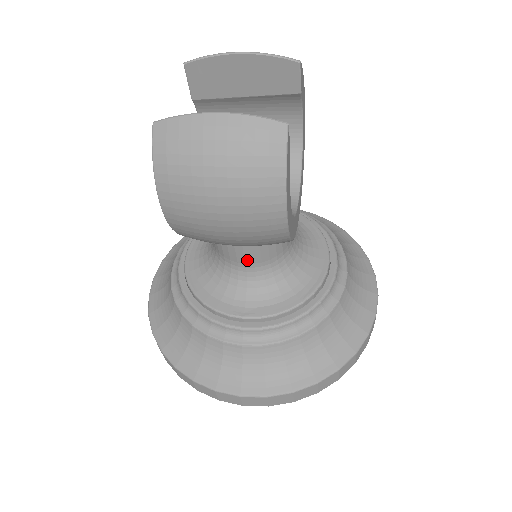
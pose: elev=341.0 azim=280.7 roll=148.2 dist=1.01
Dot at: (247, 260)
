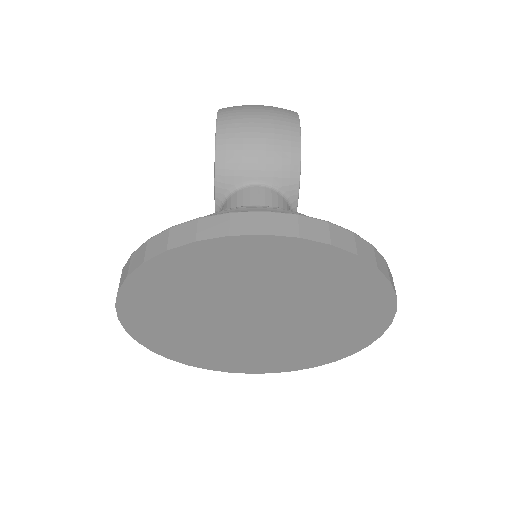
Dot at: (259, 202)
